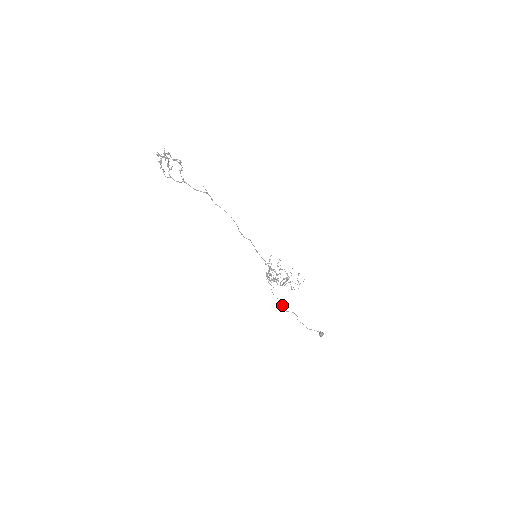
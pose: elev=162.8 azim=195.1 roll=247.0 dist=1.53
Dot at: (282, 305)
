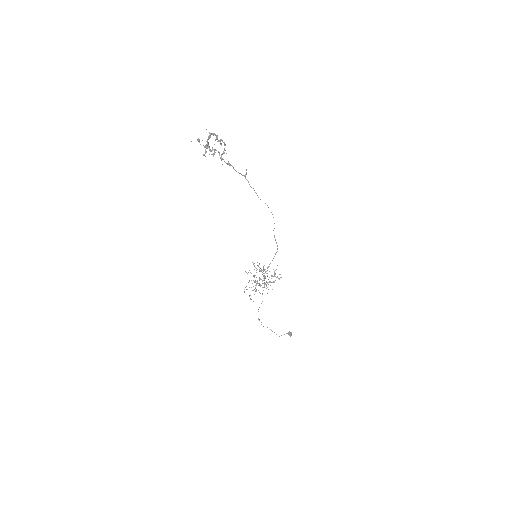
Dot at: occluded
